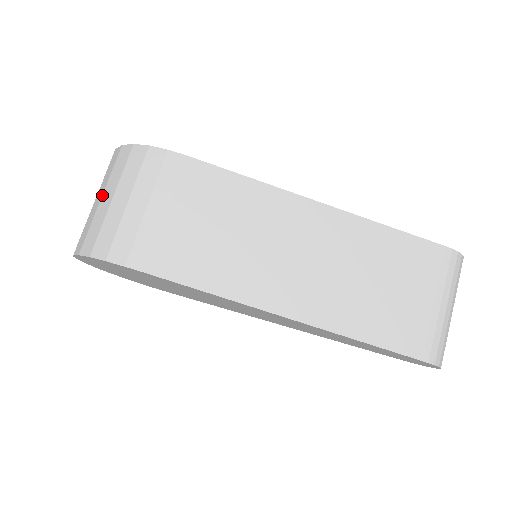
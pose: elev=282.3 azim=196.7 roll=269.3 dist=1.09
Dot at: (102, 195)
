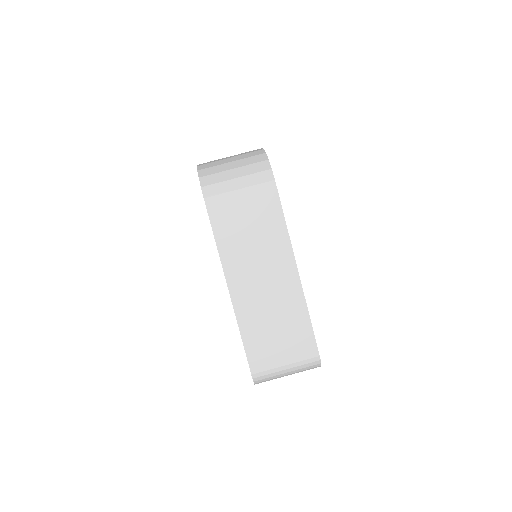
Dot at: (234, 161)
